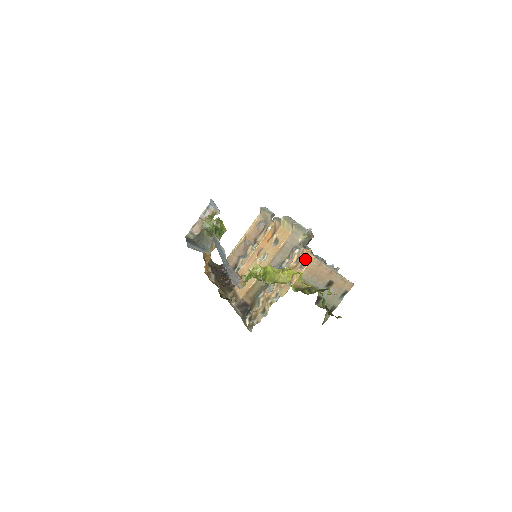
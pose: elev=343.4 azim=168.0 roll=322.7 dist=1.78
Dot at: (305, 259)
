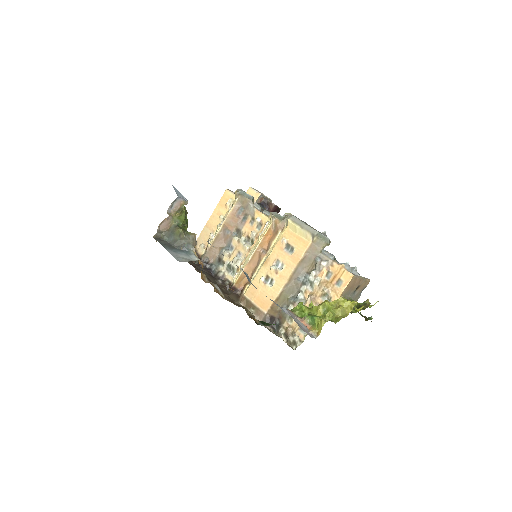
Dot at: (341, 276)
